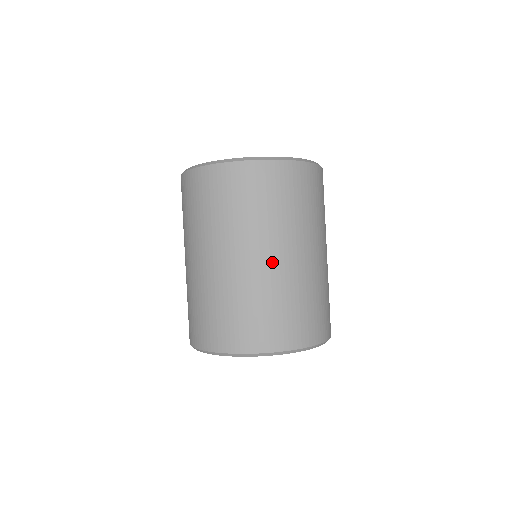
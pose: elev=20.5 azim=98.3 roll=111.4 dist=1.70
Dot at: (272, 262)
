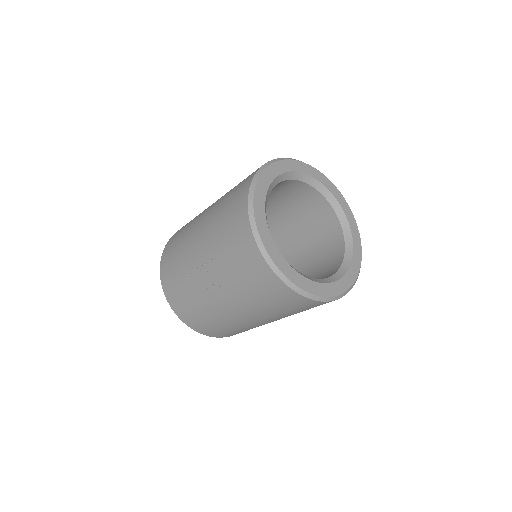
Dot at: occluded
